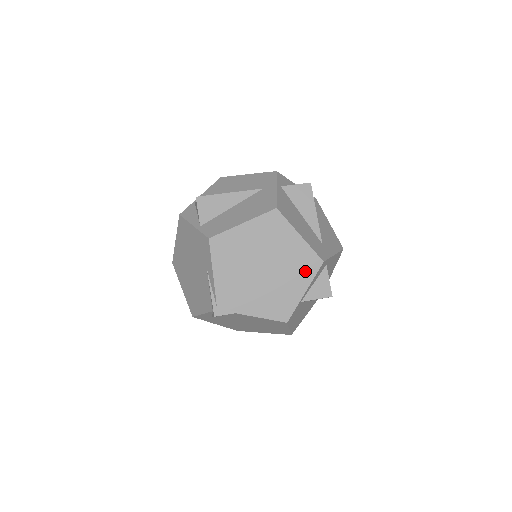
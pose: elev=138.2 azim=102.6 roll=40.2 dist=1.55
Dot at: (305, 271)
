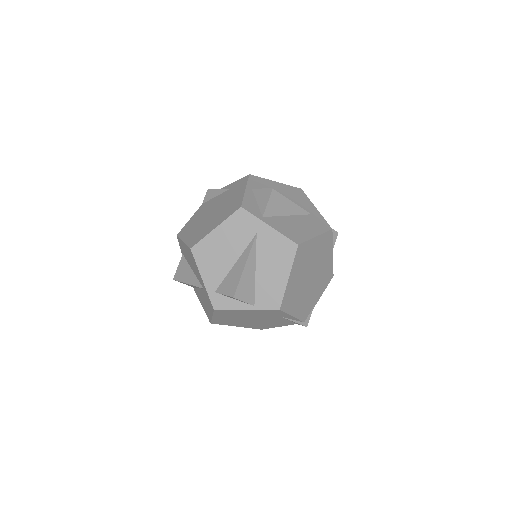
Dot at: (327, 246)
